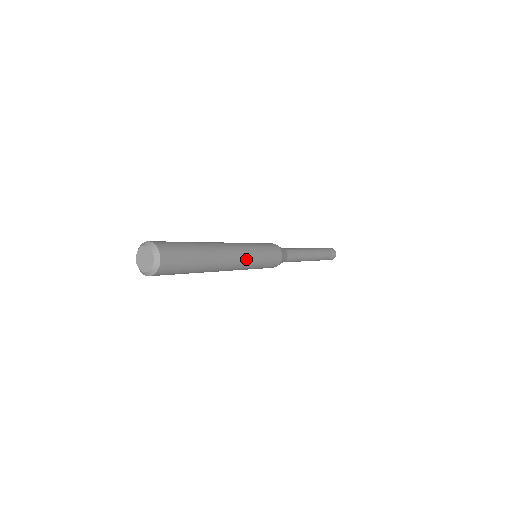
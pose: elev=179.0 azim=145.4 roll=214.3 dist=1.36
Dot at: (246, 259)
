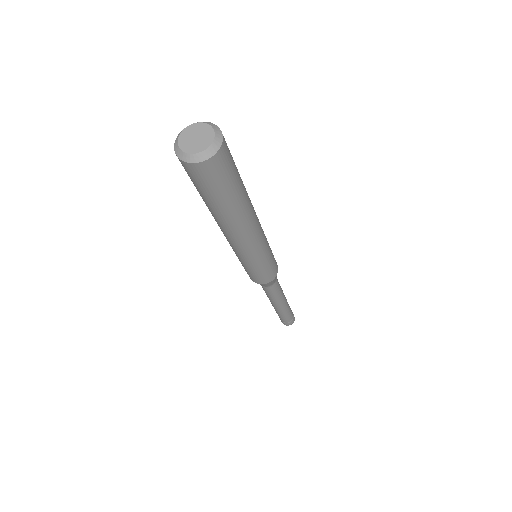
Dot at: occluded
